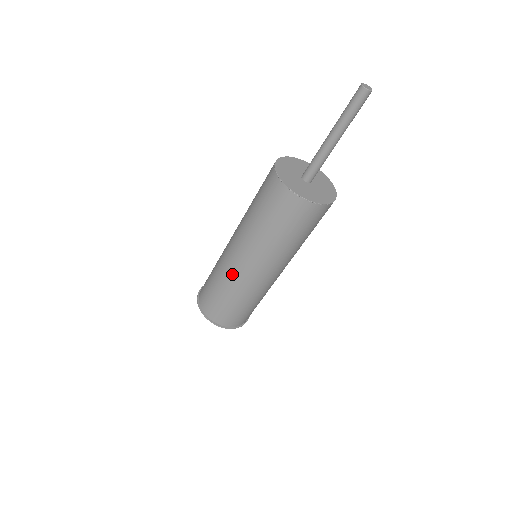
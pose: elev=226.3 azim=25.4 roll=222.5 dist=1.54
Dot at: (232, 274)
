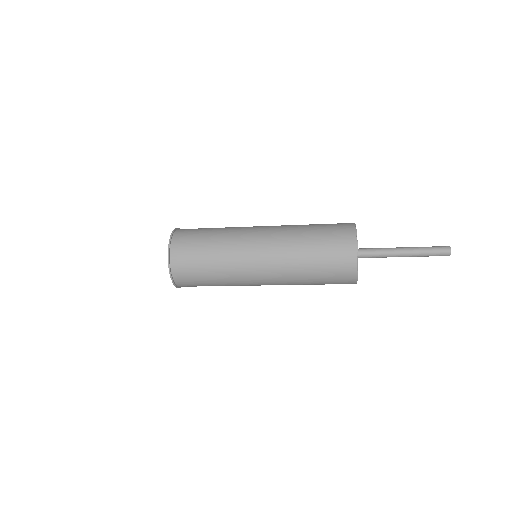
Dot at: (239, 256)
